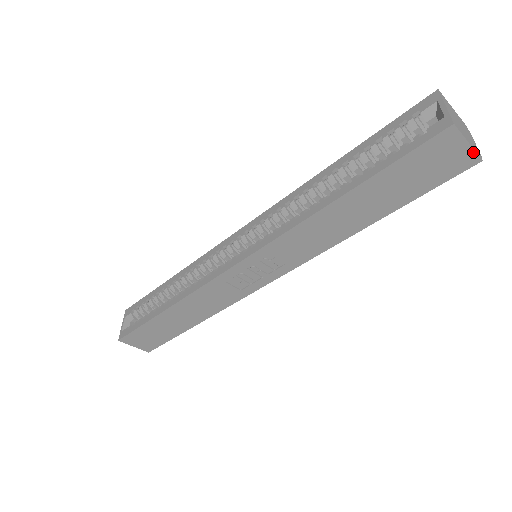
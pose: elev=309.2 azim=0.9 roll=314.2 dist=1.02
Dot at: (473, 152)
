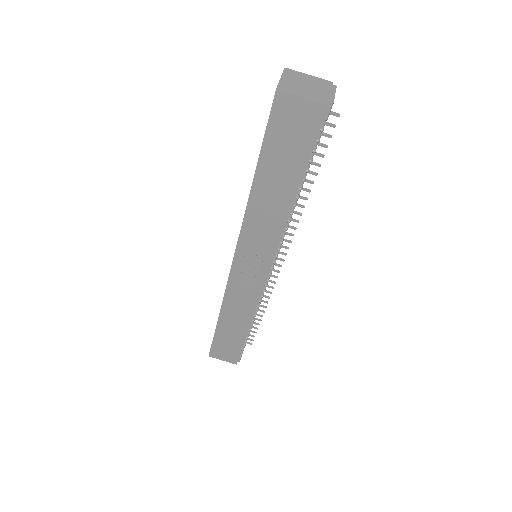
Dot at: (314, 103)
